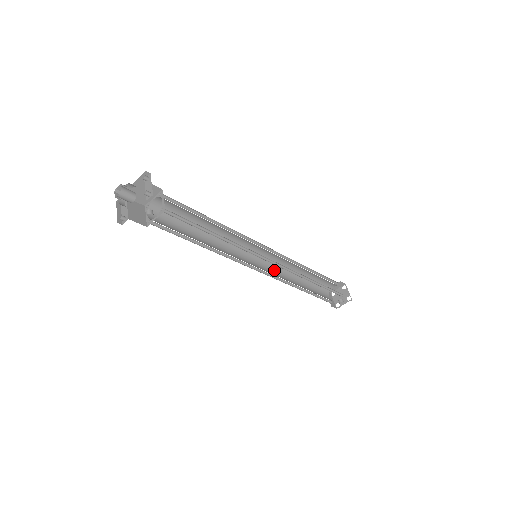
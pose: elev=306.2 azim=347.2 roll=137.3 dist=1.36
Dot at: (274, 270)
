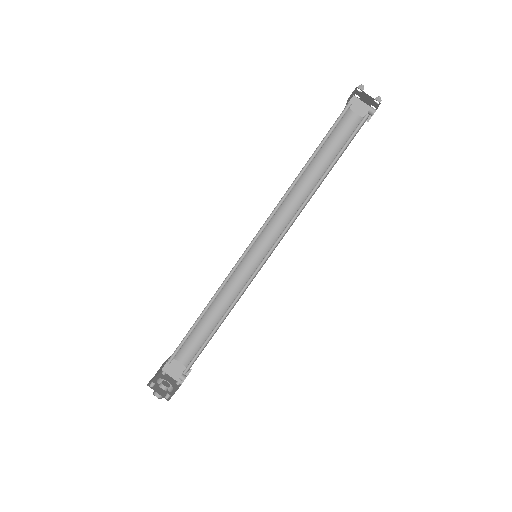
Dot at: (280, 215)
